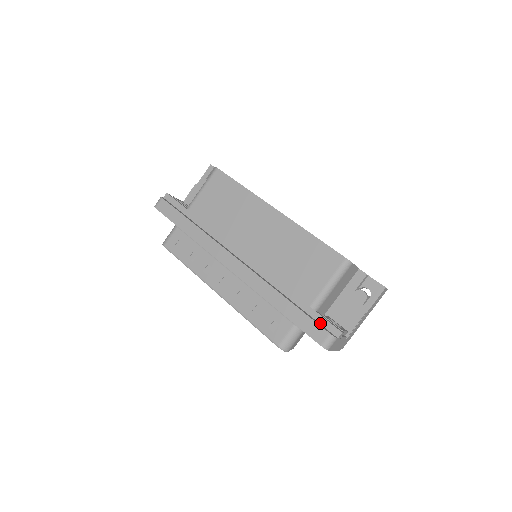
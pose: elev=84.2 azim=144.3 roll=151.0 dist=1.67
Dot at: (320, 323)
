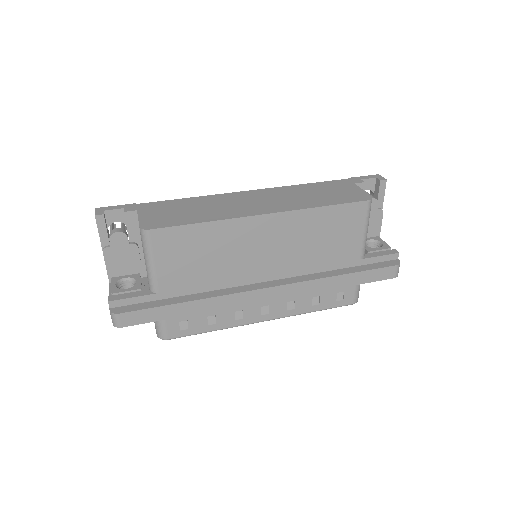
Dot at: (377, 262)
